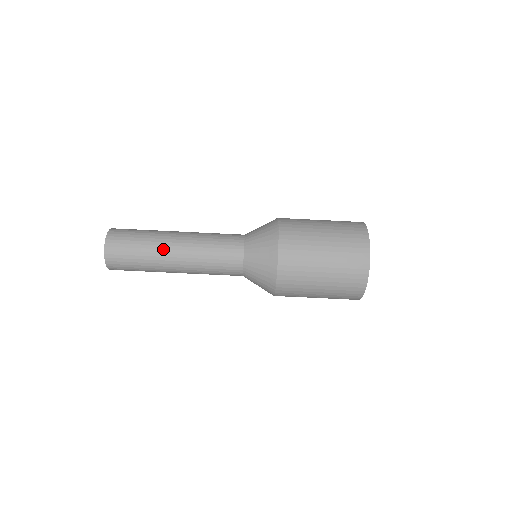
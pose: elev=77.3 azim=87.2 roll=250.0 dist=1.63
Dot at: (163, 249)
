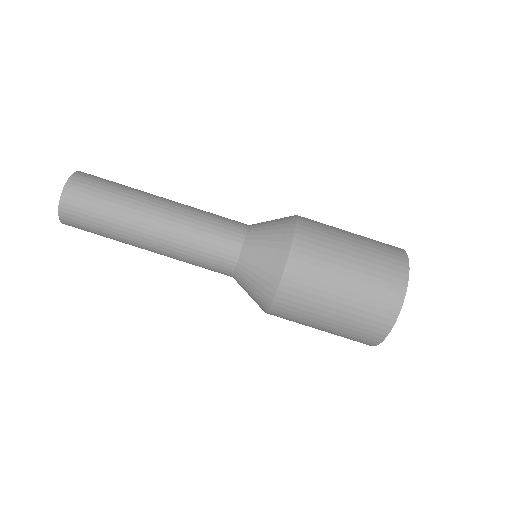
Dot at: (142, 206)
